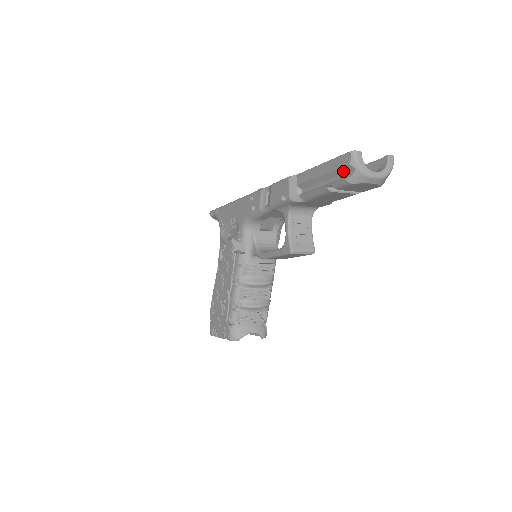
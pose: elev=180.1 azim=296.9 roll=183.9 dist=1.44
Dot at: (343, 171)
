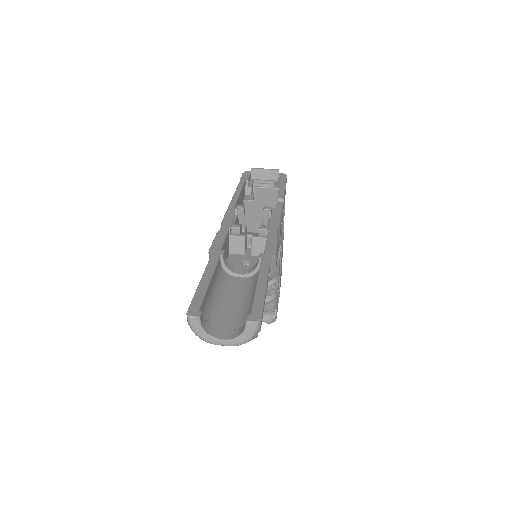
Dot at: occluded
